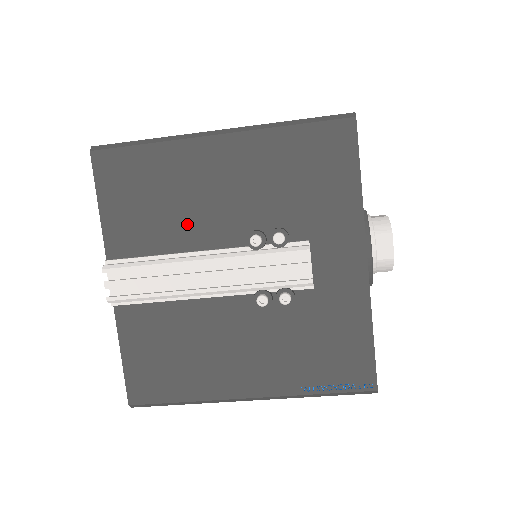
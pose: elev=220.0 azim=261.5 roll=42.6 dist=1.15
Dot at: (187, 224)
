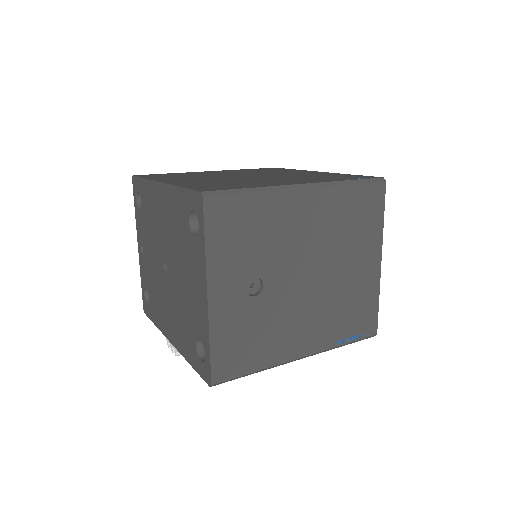
Dot at: occluded
